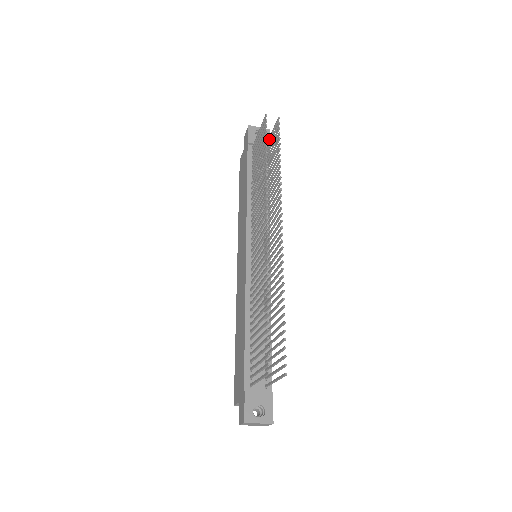
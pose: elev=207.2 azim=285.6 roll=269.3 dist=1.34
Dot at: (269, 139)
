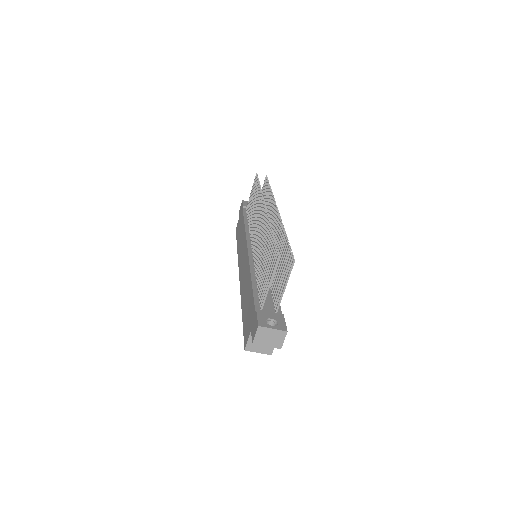
Dot at: occluded
